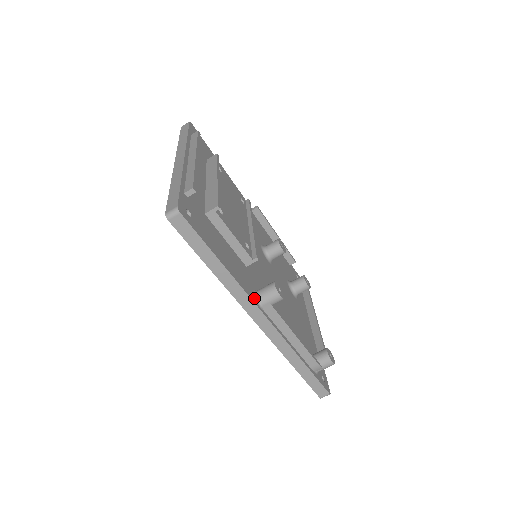
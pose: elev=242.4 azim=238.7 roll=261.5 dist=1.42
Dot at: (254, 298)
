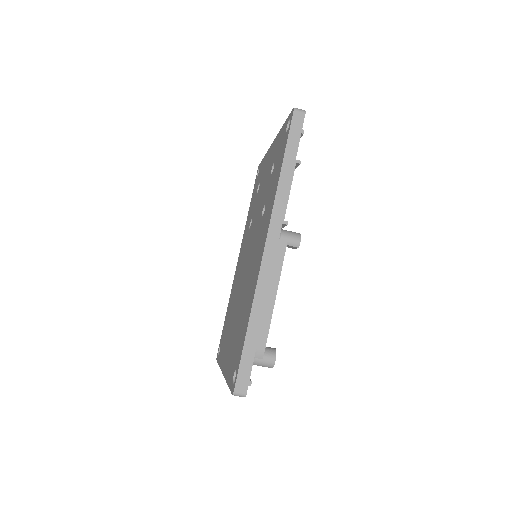
Dot at: occluded
